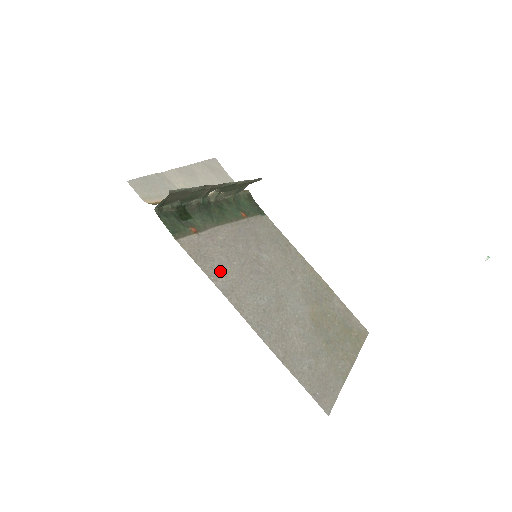
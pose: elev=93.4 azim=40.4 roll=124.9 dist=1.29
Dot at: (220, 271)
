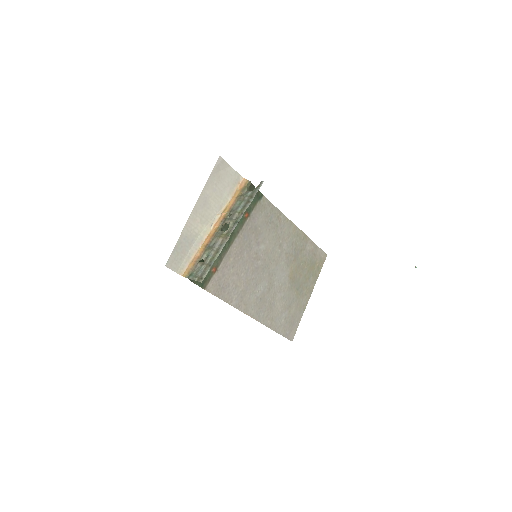
Dot at: (234, 291)
